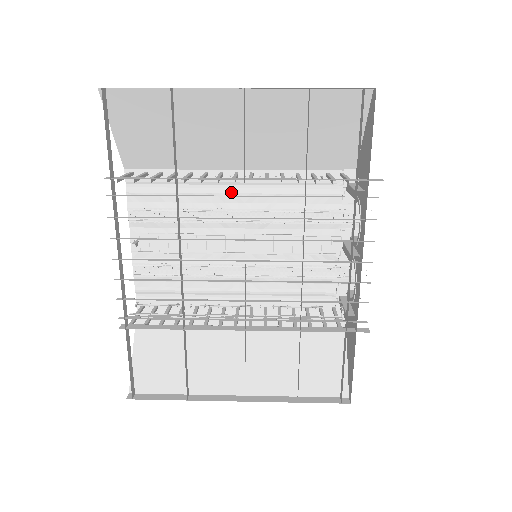
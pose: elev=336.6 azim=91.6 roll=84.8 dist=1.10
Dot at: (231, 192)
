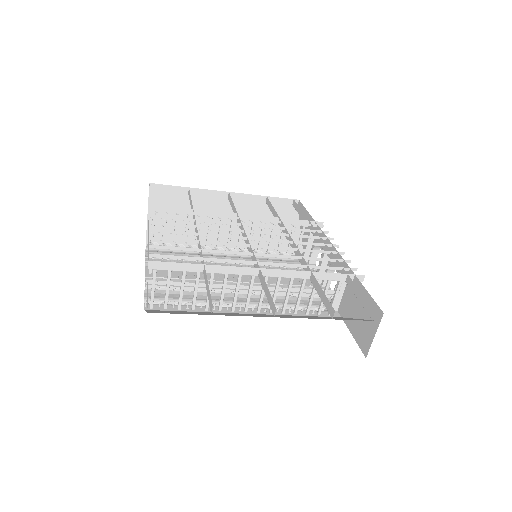
Dot at: (225, 257)
